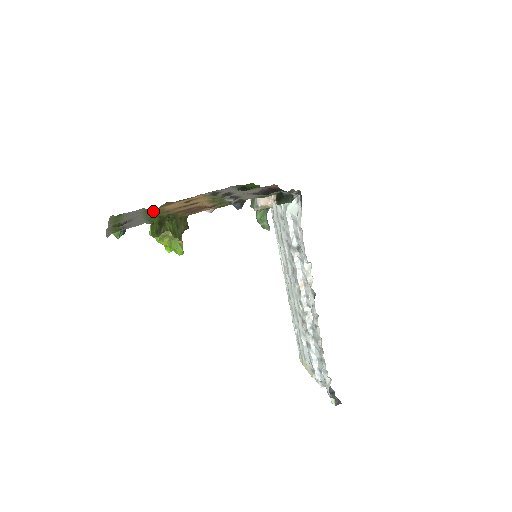
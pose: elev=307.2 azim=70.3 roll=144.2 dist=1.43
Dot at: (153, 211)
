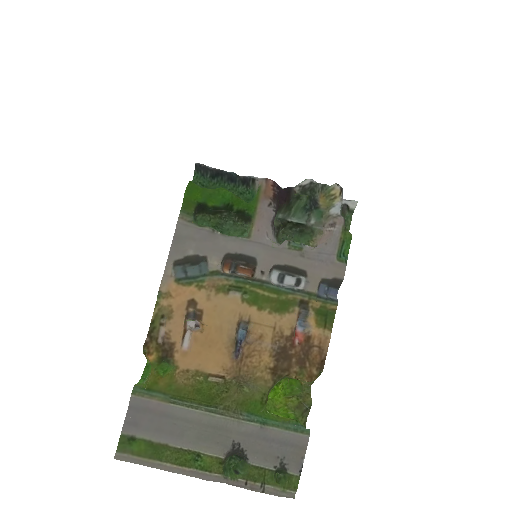
Dot at: (203, 394)
